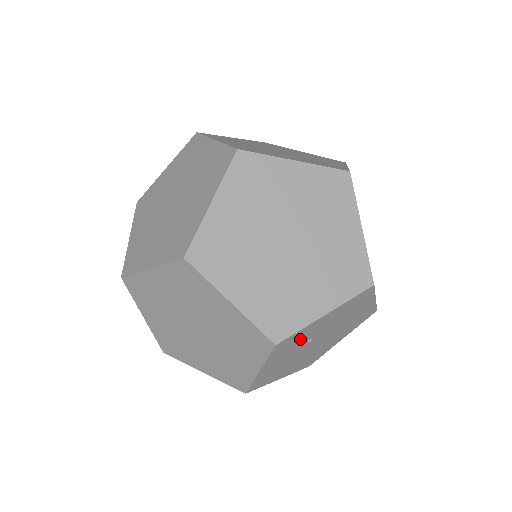
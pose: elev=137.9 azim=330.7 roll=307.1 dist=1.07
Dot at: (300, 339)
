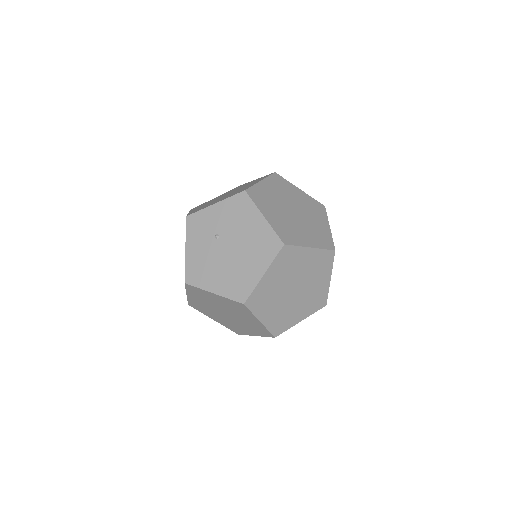
Dot at: (206, 226)
